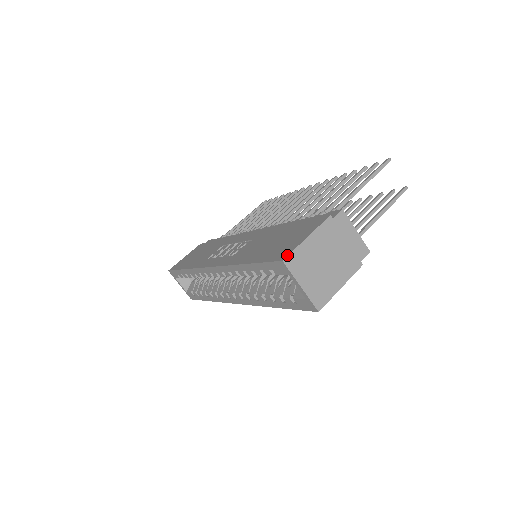
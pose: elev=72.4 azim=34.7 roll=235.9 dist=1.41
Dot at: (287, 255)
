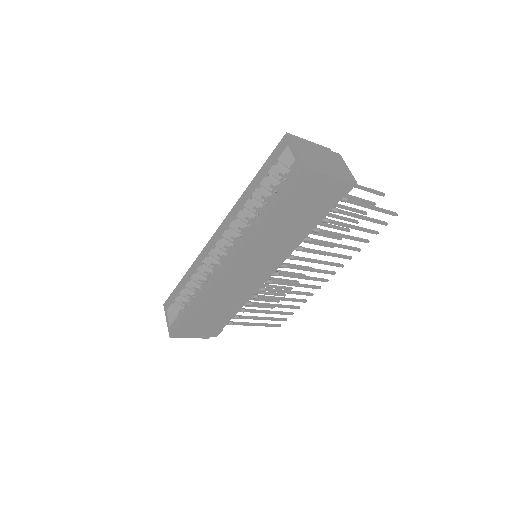
Dot at: (291, 135)
